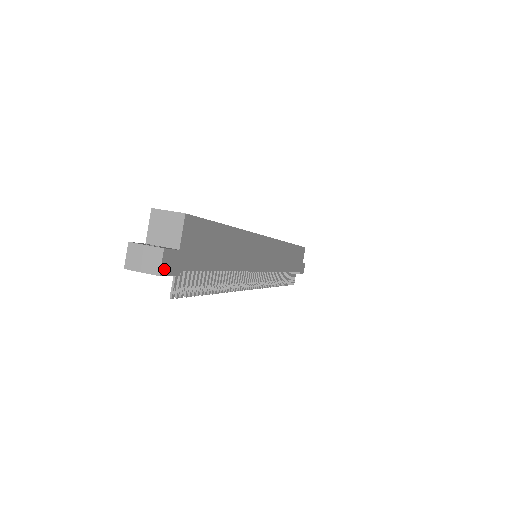
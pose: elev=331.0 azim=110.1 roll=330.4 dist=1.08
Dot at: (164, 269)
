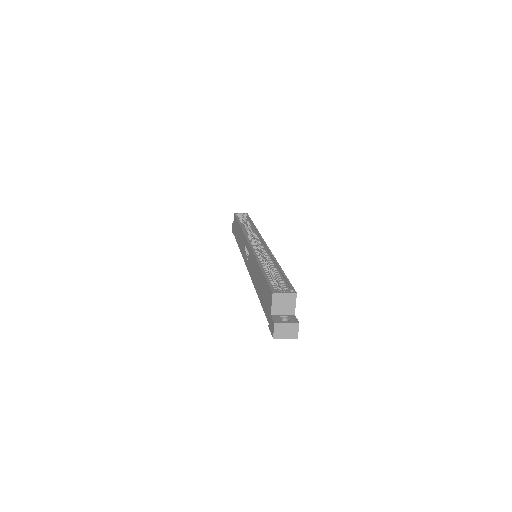
Dot at: (297, 332)
